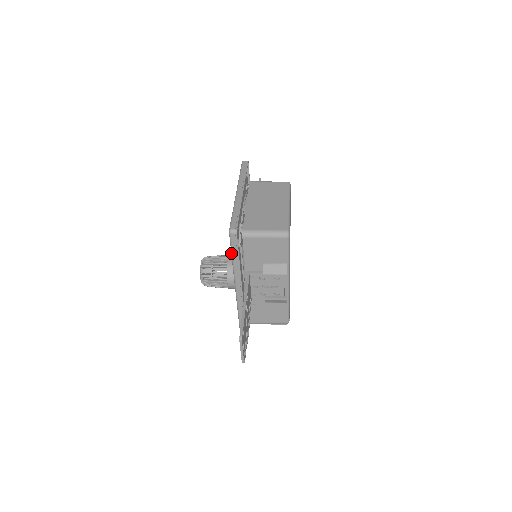
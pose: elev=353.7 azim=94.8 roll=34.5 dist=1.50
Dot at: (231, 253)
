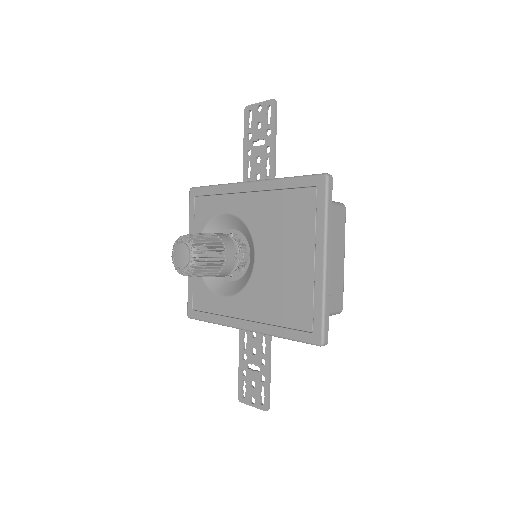
Dot at: (294, 340)
